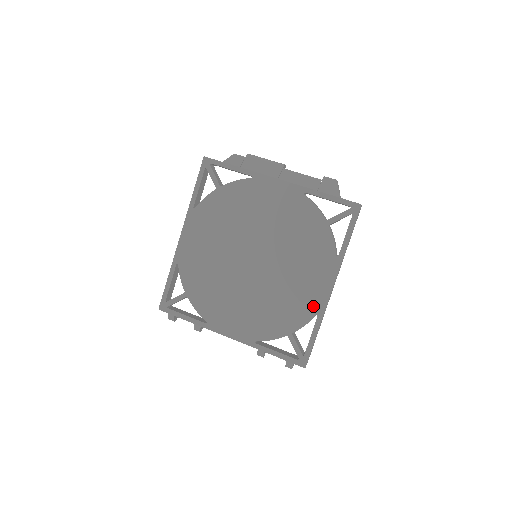
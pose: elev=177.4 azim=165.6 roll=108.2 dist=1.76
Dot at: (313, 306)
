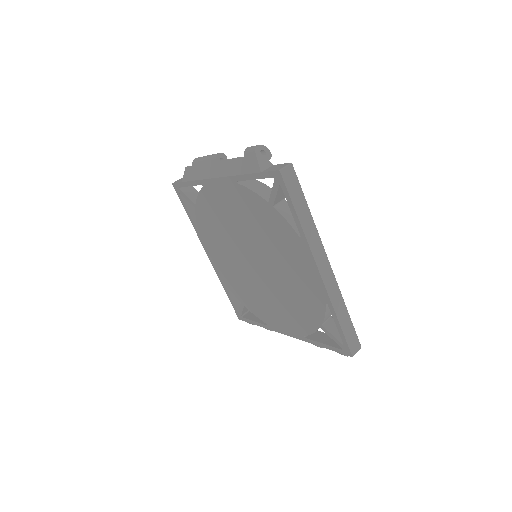
Dot at: (318, 295)
